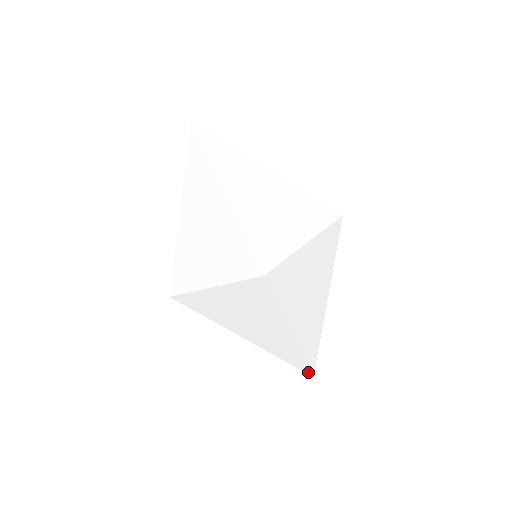
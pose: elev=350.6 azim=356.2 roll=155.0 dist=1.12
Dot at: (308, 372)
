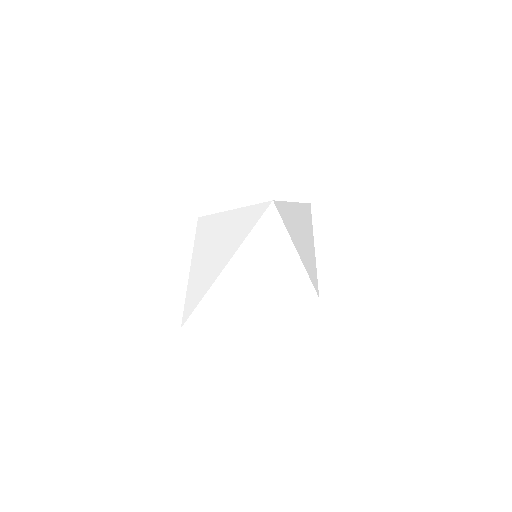
Dot at: (185, 320)
